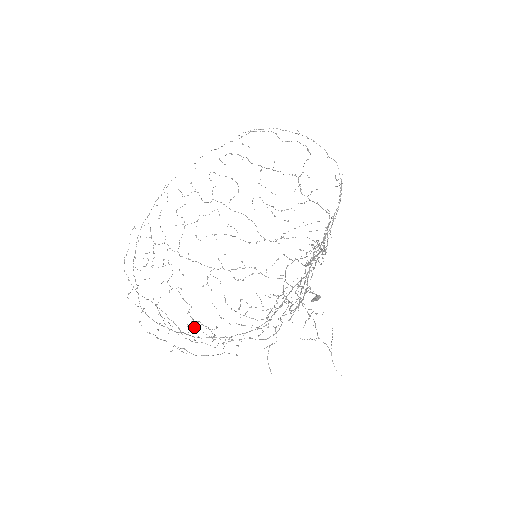
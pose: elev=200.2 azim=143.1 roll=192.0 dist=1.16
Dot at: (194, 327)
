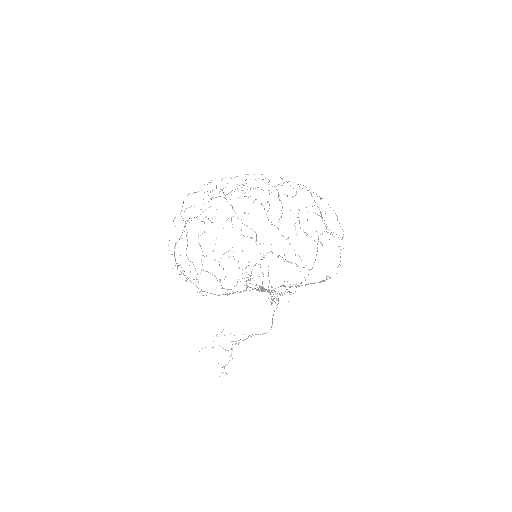
Dot at: occluded
